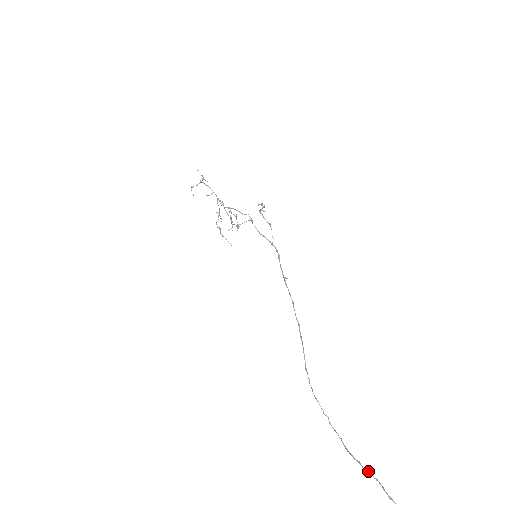
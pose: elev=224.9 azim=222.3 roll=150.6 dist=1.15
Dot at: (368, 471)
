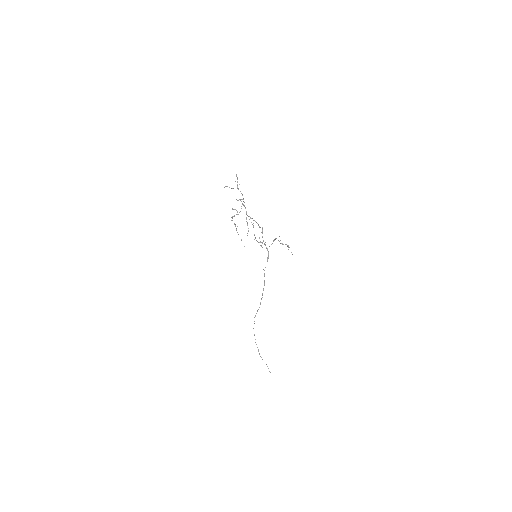
Dot at: occluded
